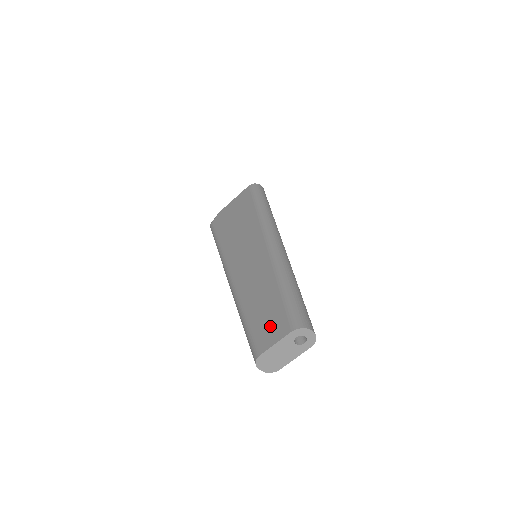
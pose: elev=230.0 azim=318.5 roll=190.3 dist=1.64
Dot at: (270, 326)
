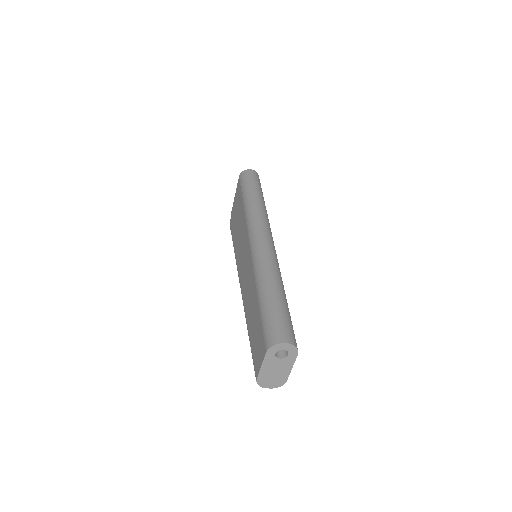
Dot at: (257, 346)
